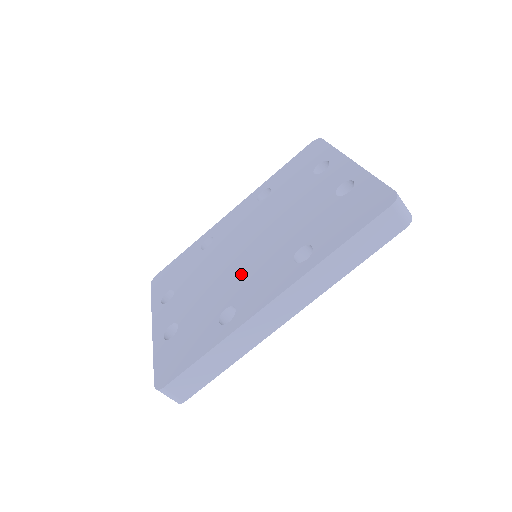
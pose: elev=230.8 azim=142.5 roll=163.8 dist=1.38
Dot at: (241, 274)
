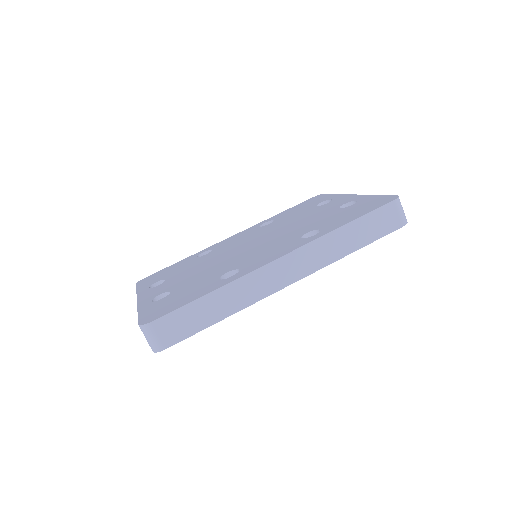
Dot at: (244, 255)
